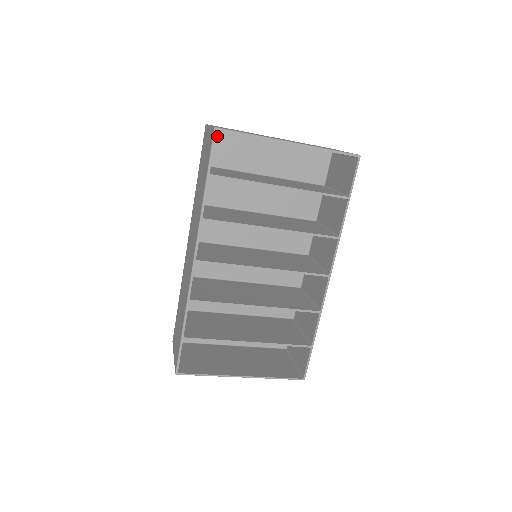
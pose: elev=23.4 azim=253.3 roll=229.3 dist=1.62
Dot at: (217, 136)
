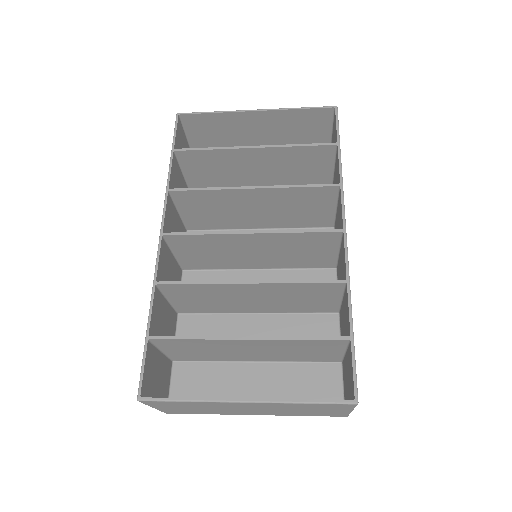
Dot at: occluded
